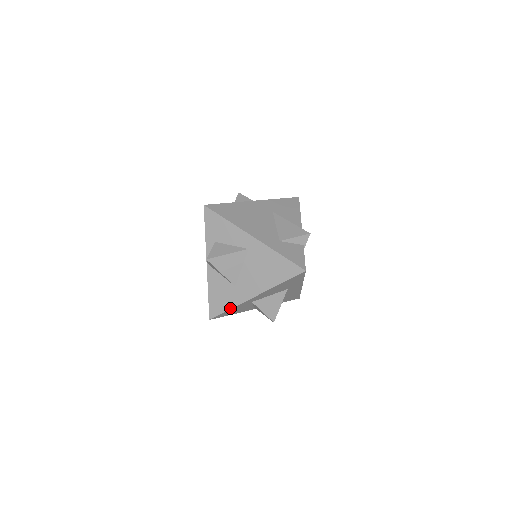
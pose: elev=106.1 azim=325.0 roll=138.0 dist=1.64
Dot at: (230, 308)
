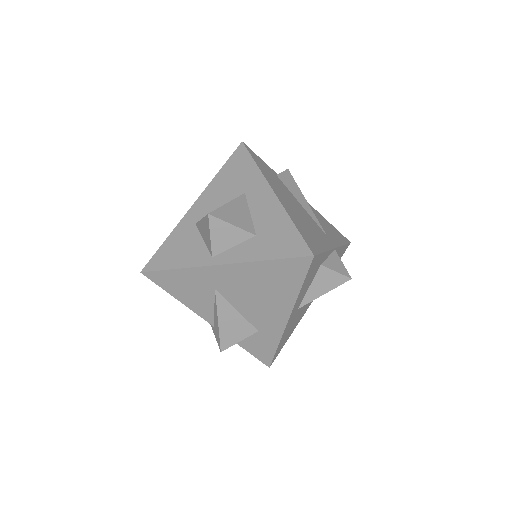
Dot at: (167, 239)
